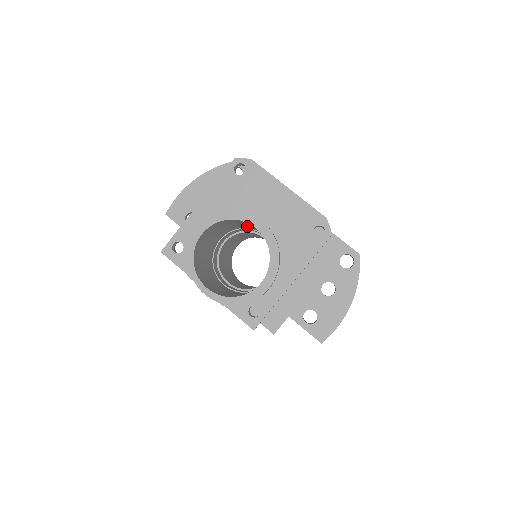
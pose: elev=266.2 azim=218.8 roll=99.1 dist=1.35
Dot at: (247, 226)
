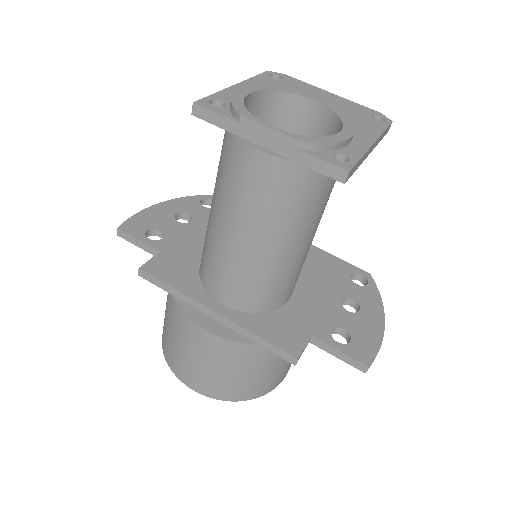
Dot at: occluded
